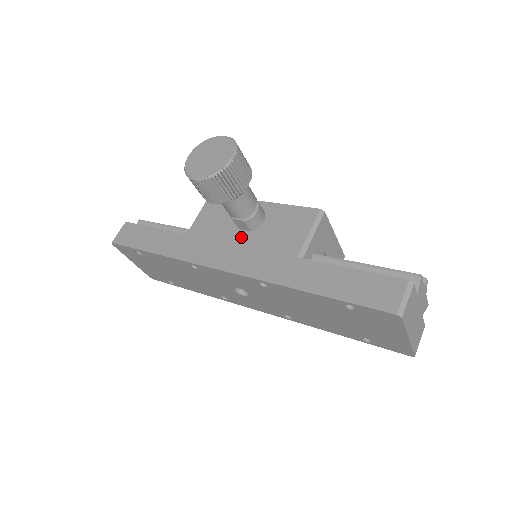
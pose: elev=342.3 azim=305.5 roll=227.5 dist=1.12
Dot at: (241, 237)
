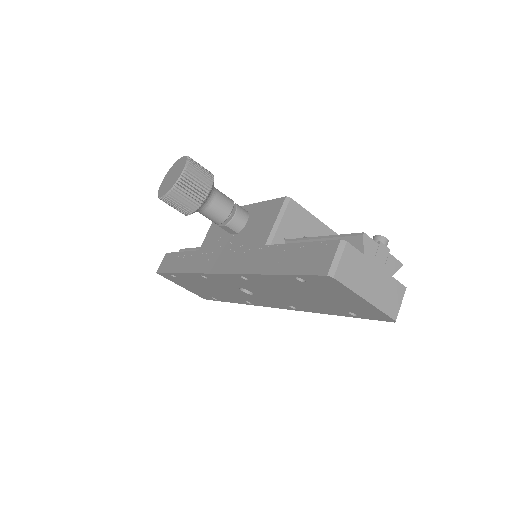
Dot at: (231, 241)
